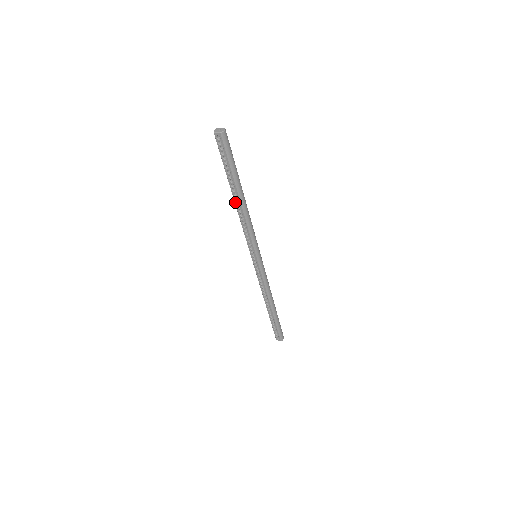
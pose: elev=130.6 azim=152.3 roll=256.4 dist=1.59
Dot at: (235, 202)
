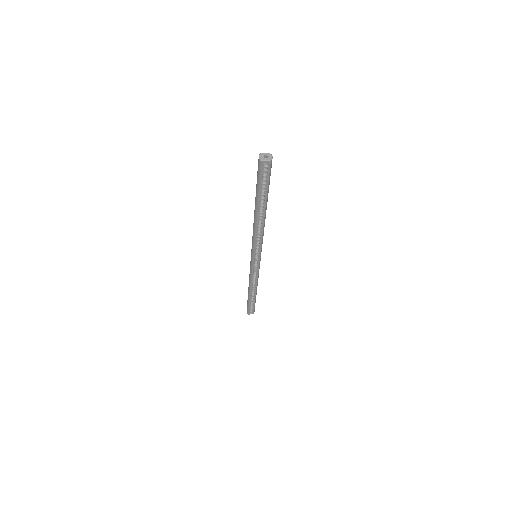
Dot at: (257, 218)
